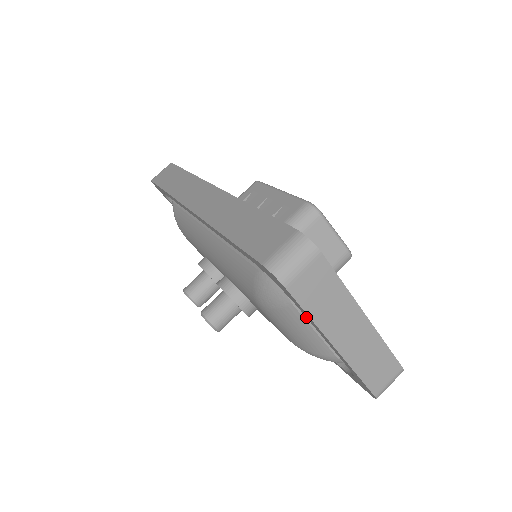
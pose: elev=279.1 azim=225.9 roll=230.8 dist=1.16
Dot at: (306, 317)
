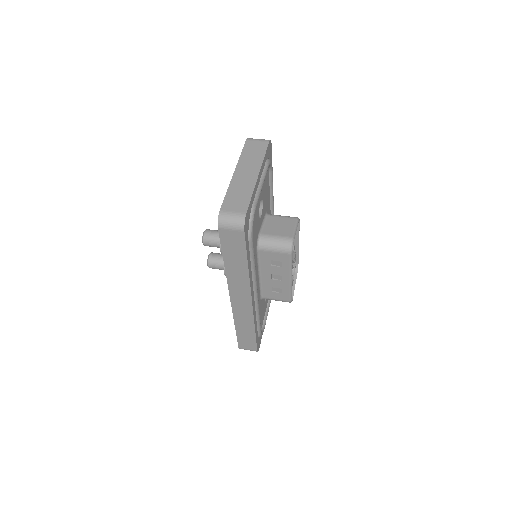
Dot at: occluded
